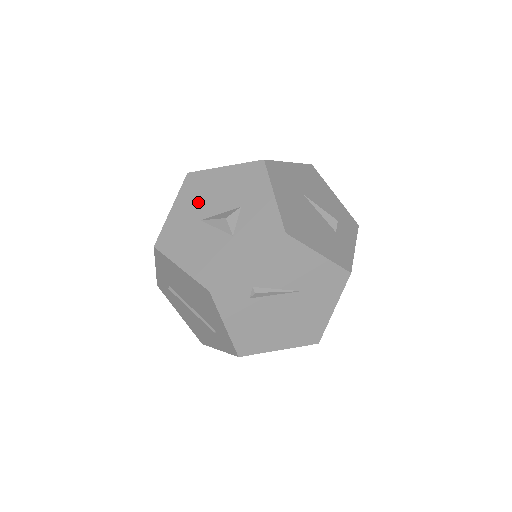
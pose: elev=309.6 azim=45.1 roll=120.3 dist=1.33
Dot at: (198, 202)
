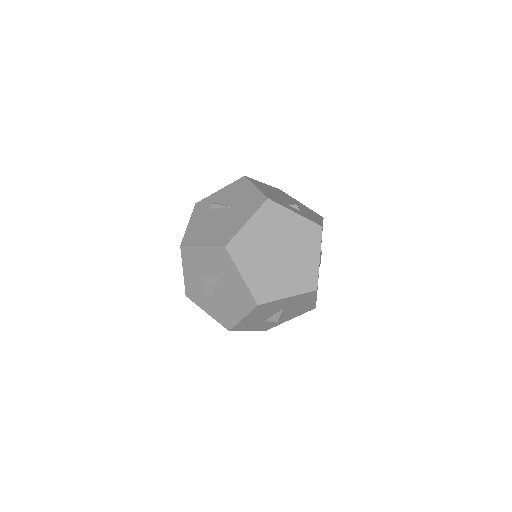
Dot at: occluded
